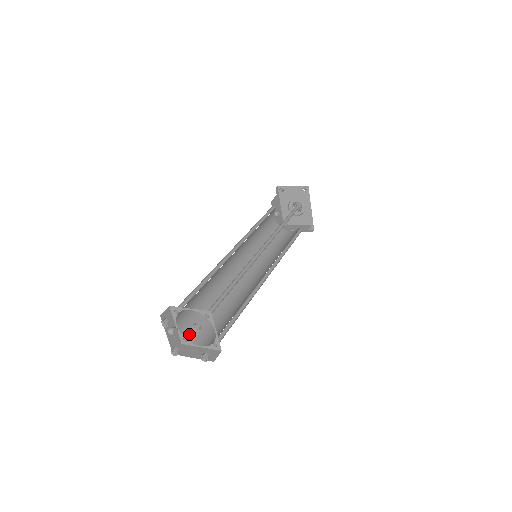
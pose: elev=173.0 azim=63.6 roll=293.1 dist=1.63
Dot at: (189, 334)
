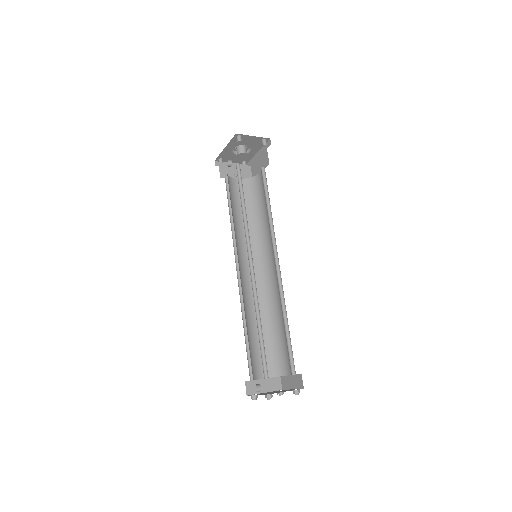
Dot at: (253, 374)
